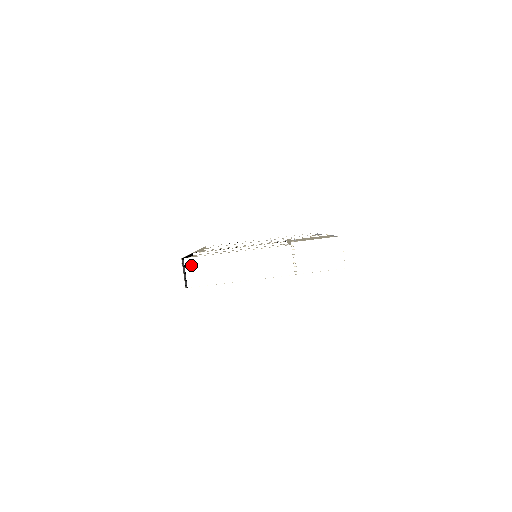
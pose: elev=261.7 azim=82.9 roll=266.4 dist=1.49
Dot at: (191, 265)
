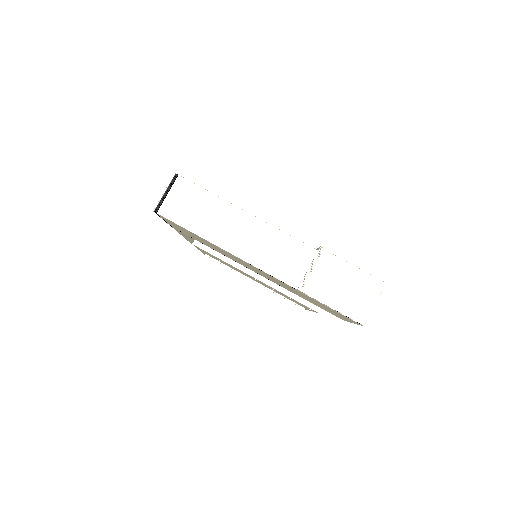
Dot at: (181, 189)
